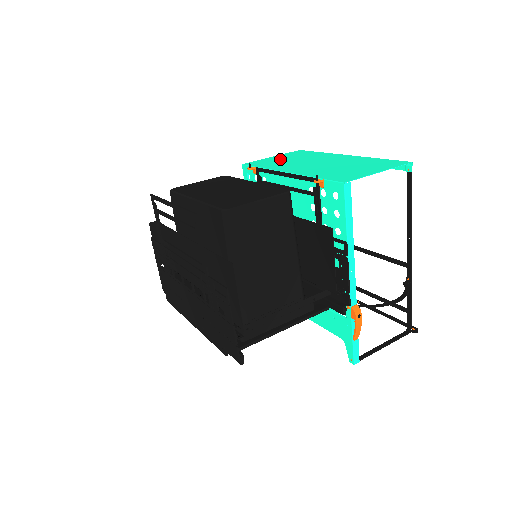
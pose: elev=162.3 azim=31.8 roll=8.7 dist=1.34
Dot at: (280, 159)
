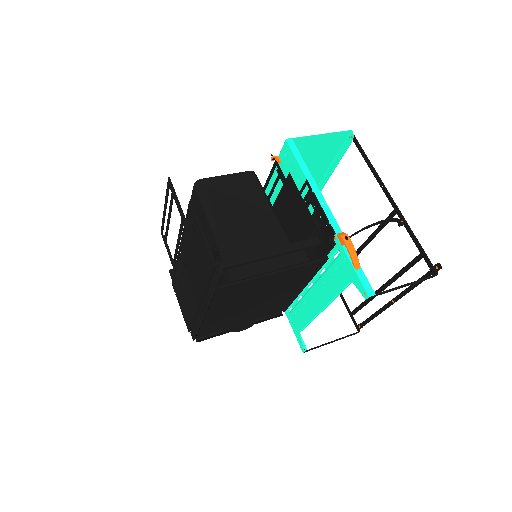
Dot at: occluded
